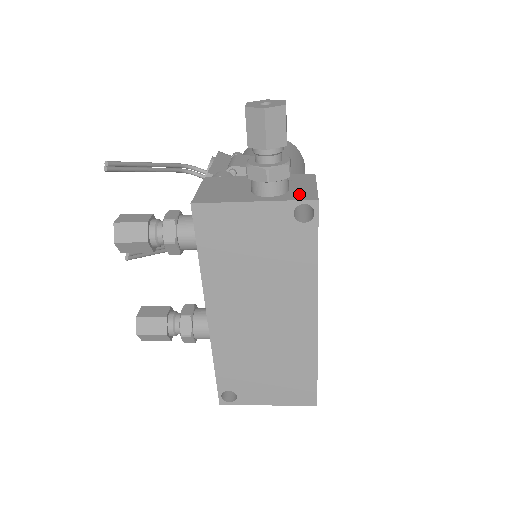
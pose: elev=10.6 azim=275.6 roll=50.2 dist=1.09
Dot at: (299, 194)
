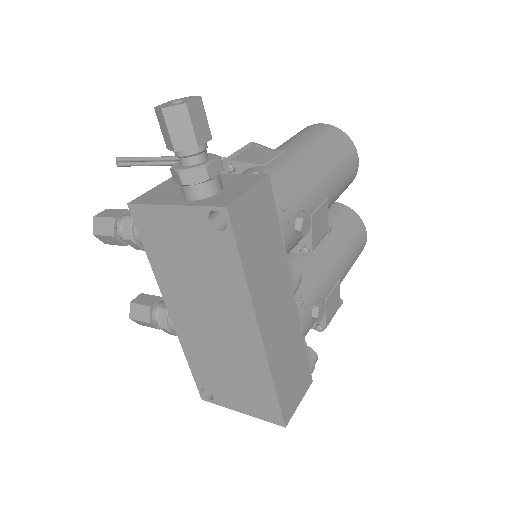
Dot at: (219, 199)
